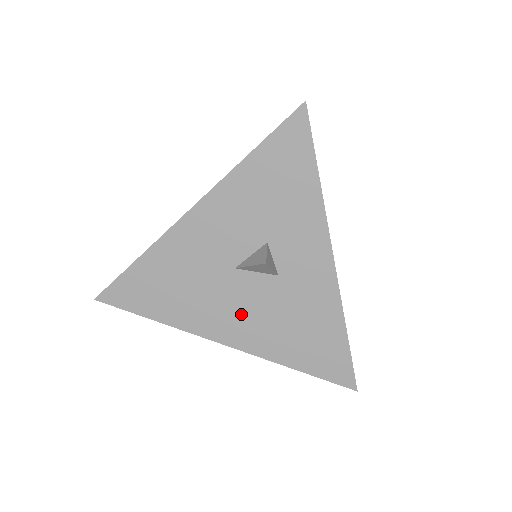
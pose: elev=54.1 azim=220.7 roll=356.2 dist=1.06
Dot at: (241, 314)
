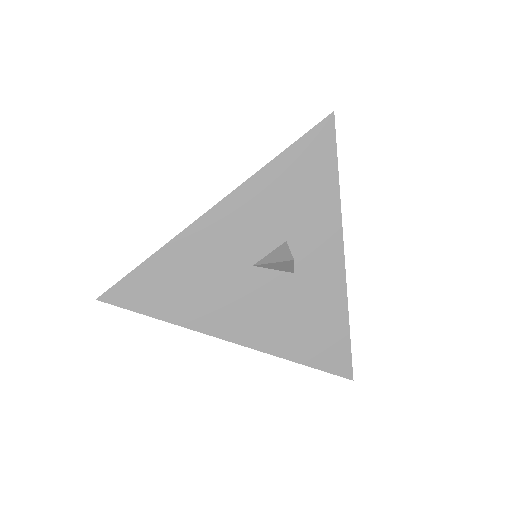
Dot at: (254, 311)
